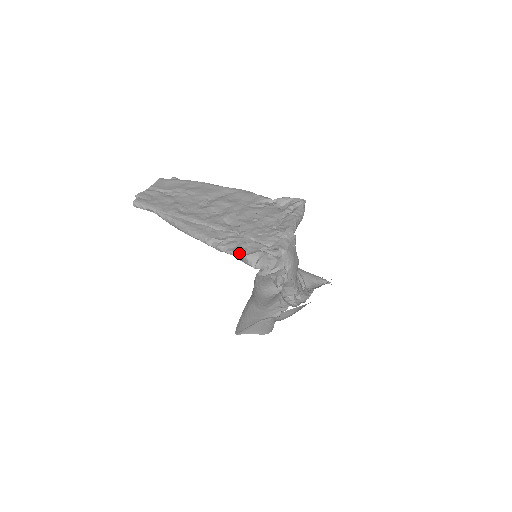
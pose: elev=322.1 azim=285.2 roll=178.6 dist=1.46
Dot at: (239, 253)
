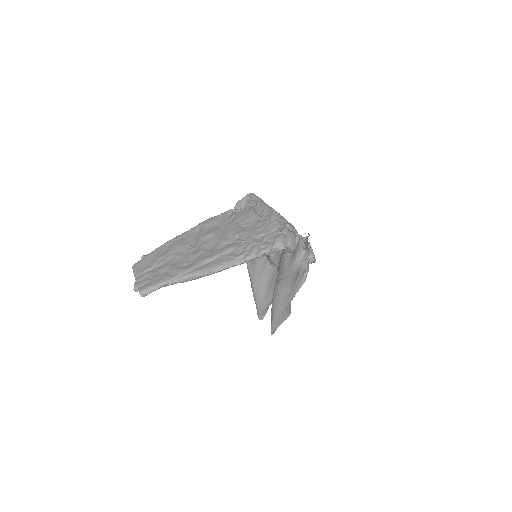
Dot at: (267, 249)
